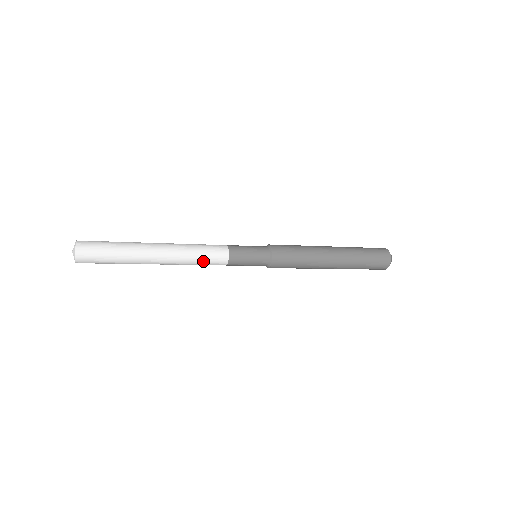
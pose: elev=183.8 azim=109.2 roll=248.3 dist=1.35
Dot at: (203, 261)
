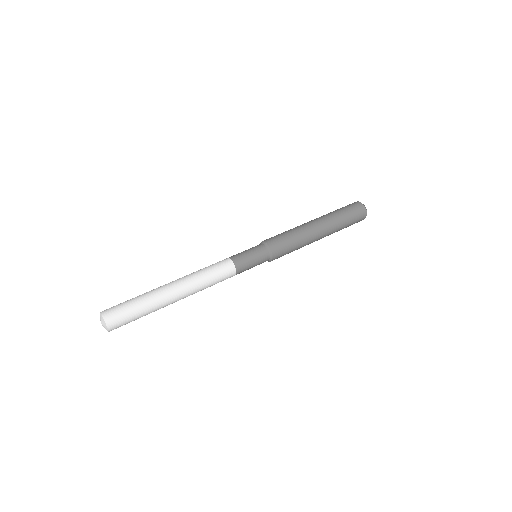
Dot at: occluded
